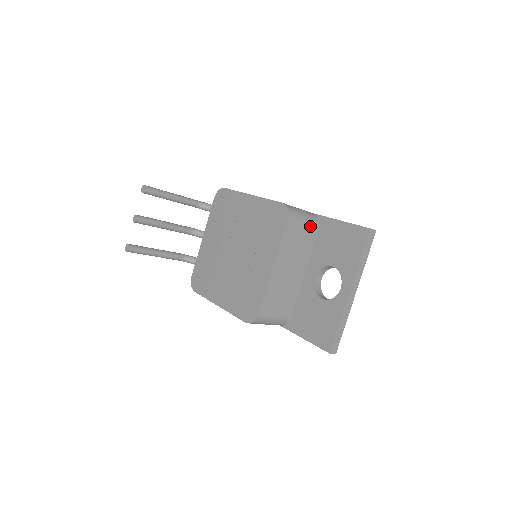
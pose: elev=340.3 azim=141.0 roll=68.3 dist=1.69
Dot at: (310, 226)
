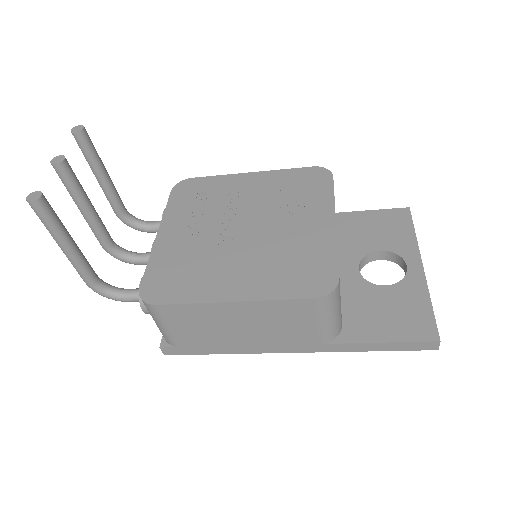
Dot at: occluded
